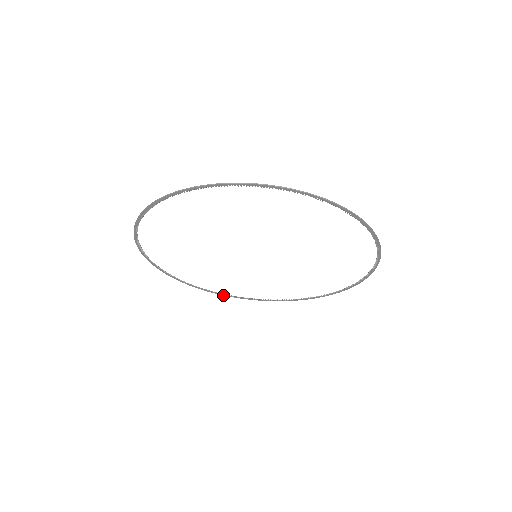
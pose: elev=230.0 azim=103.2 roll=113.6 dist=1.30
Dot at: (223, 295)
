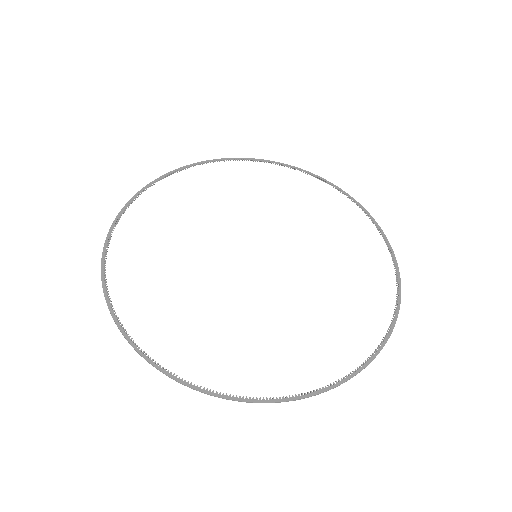
Dot at: occluded
